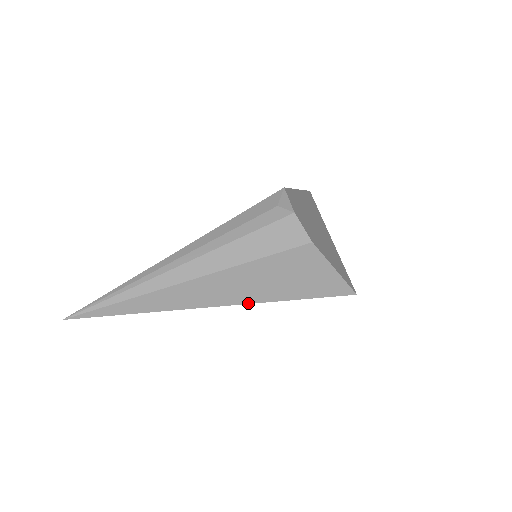
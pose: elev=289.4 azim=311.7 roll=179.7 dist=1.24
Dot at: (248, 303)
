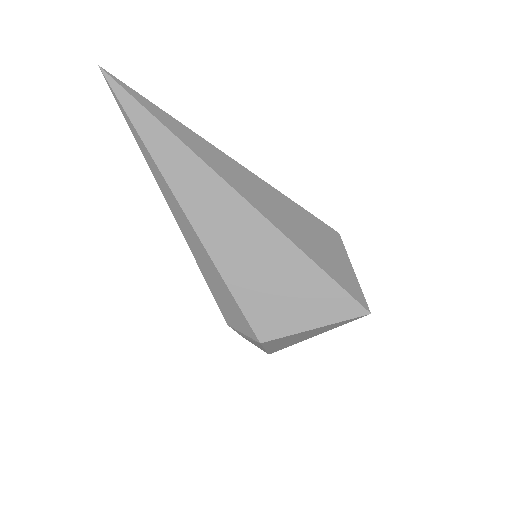
Dot at: (267, 218)
